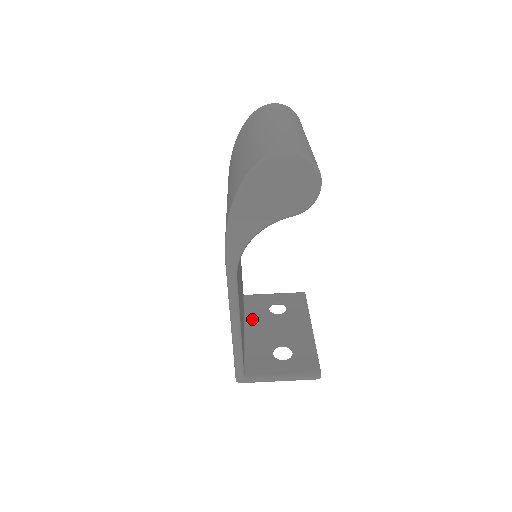
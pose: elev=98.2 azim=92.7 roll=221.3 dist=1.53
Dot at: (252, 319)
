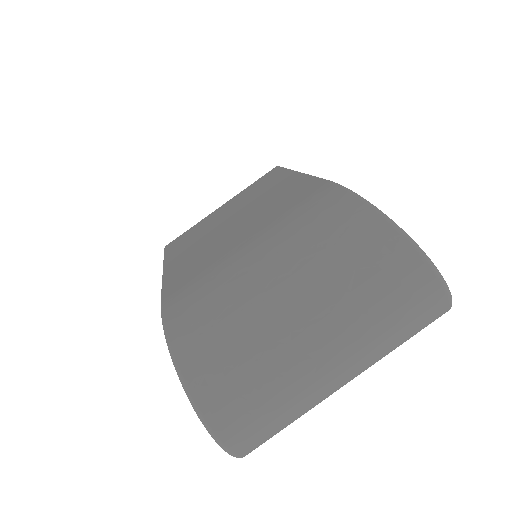
Dot at: occluded
